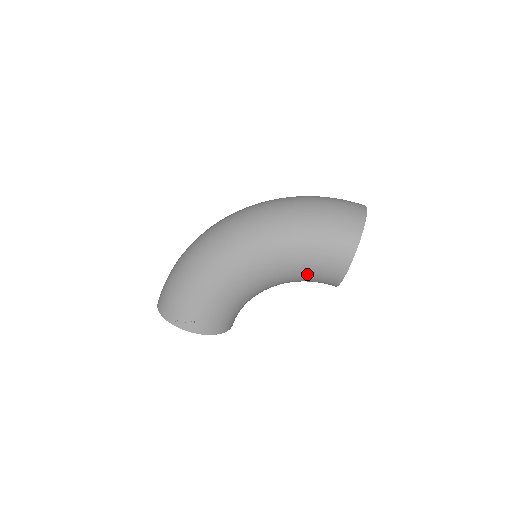
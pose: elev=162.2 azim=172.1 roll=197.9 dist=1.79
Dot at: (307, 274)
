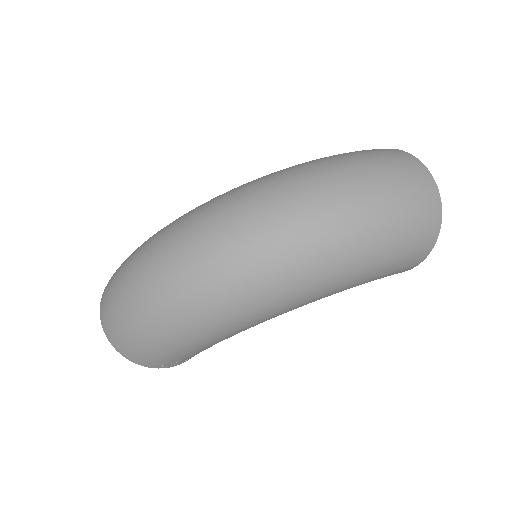
Dot at: occluded
